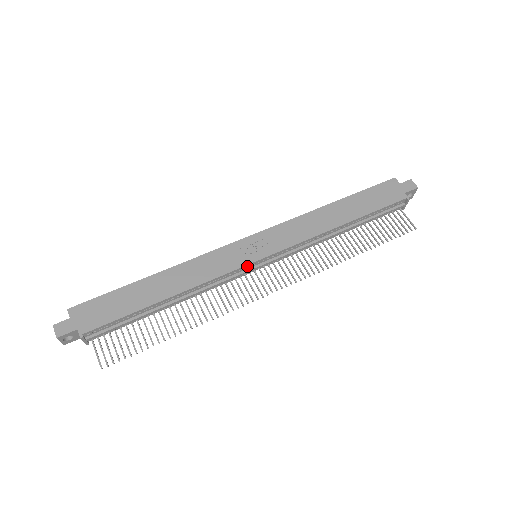
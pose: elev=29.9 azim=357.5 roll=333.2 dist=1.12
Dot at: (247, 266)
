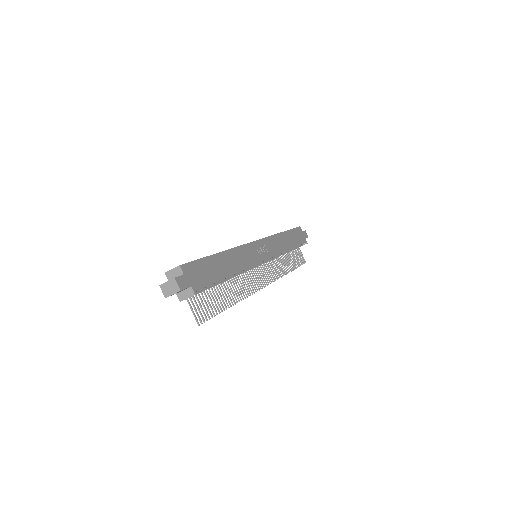
Dot at: occluded
